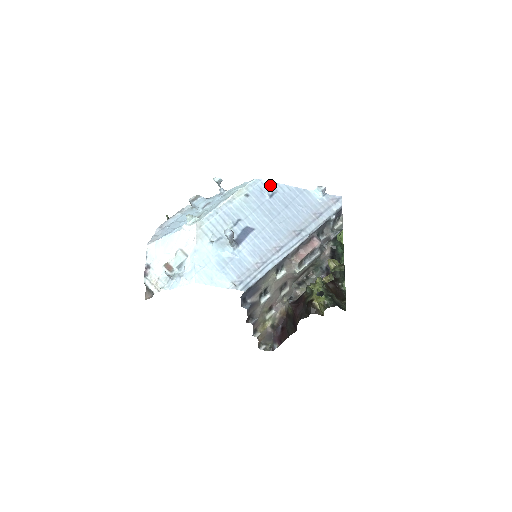
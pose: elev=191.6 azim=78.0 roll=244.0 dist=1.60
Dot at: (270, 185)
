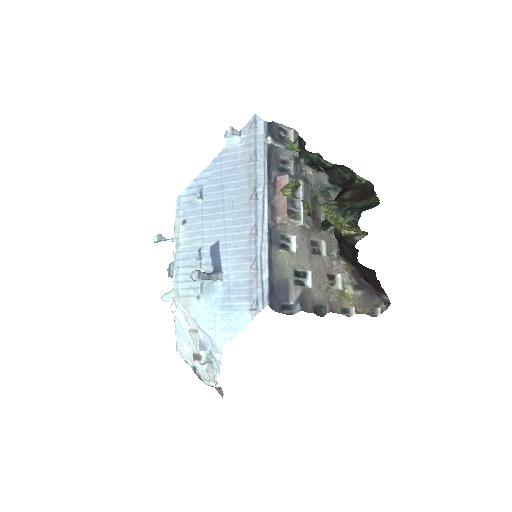
Dot at: (191, 189)
